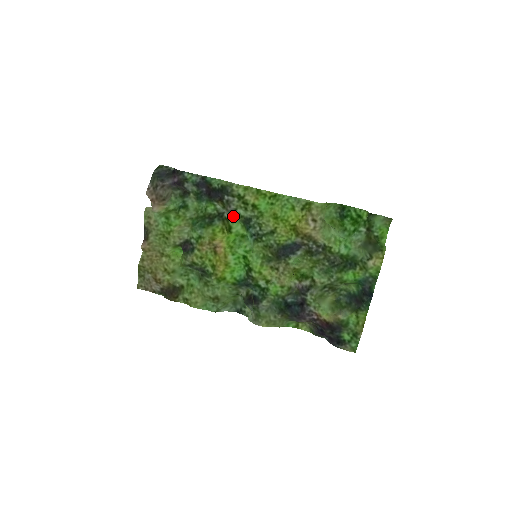
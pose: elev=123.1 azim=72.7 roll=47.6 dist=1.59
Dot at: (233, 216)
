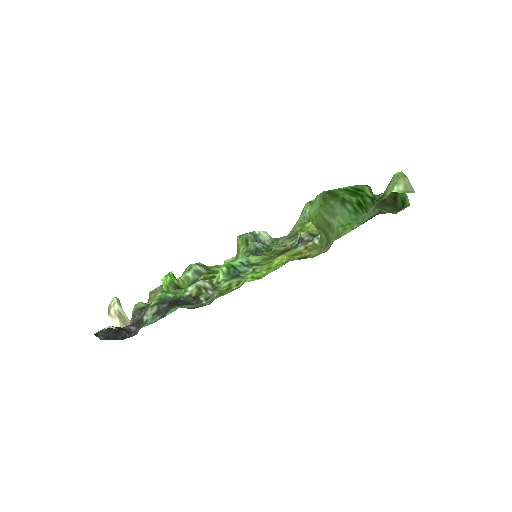
Dot at: (216, 285)
